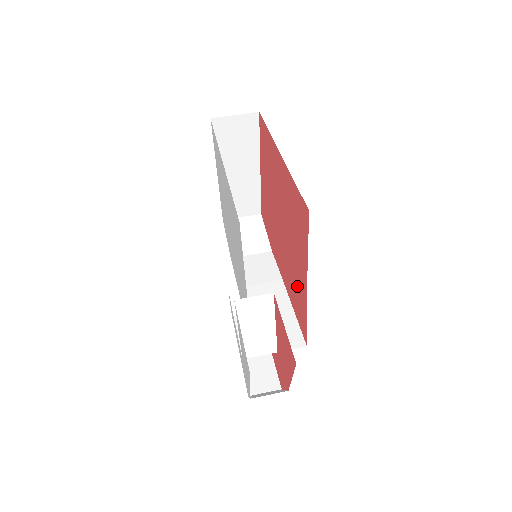
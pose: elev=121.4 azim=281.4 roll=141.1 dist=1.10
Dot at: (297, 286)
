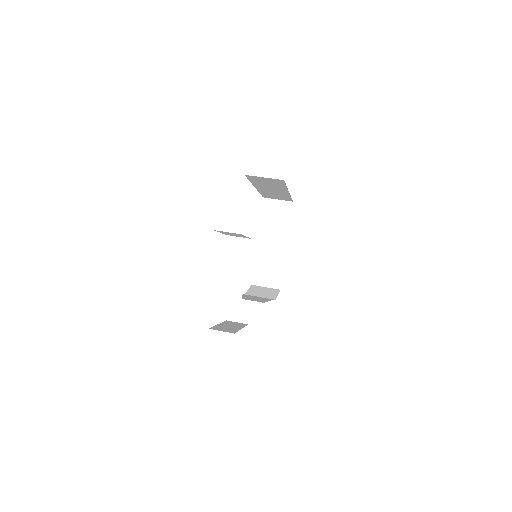
Dot at: occluded
